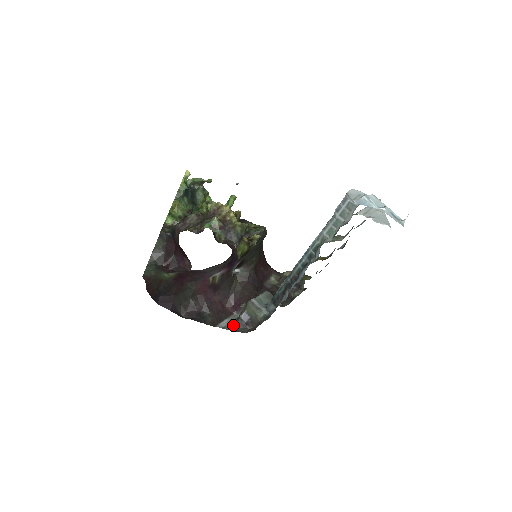
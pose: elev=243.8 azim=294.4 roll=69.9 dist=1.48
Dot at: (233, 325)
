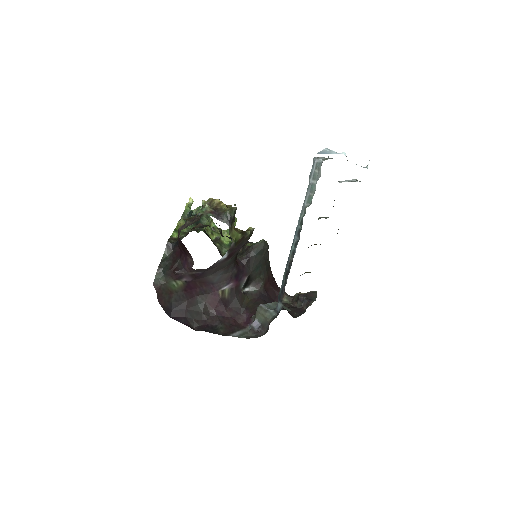
Dot at: (245, 334)
